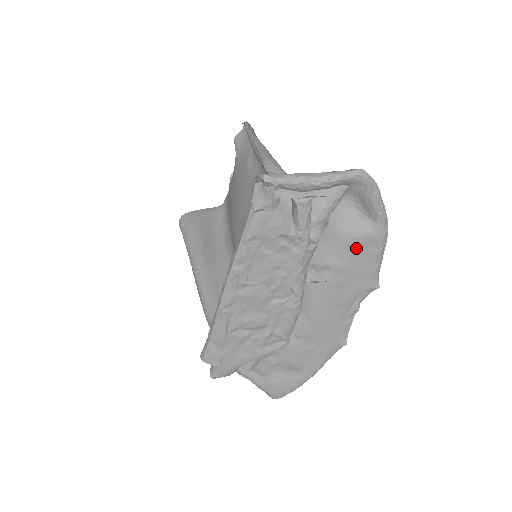
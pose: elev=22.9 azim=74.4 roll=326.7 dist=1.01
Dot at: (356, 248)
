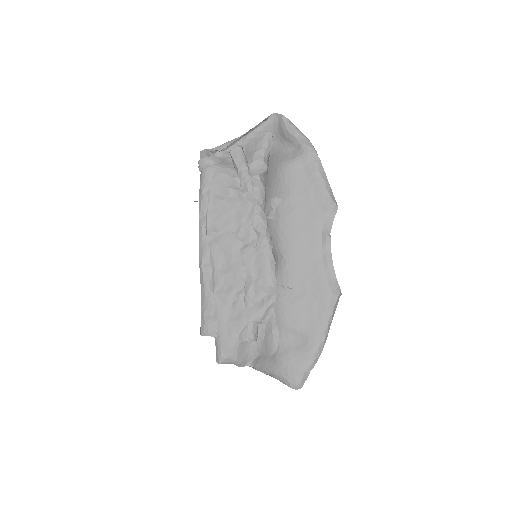
Dot at: (294, 174)
